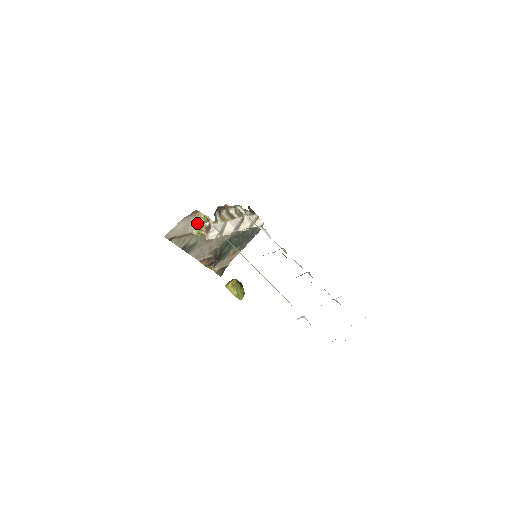
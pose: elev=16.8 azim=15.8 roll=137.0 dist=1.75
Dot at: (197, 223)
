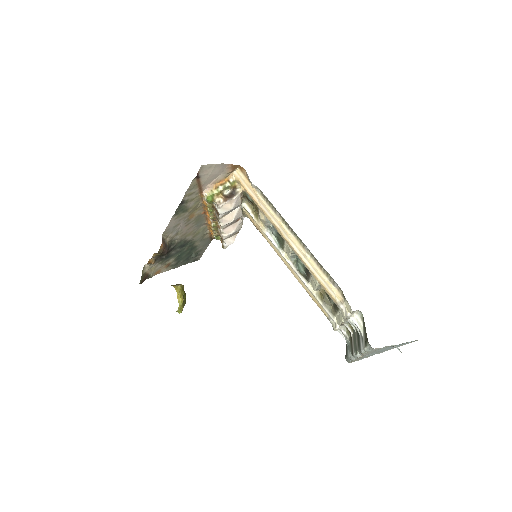
Dot at: (218, 184)
